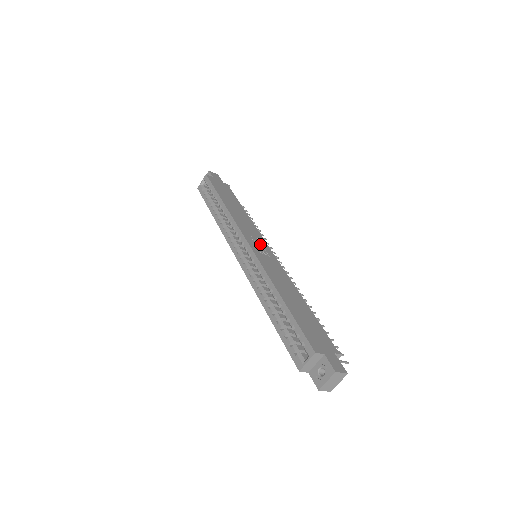
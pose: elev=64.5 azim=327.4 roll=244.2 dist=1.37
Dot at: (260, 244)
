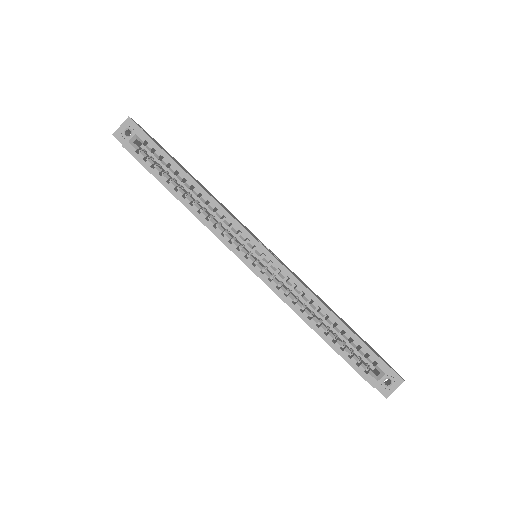
Dot at: (259, 241)
